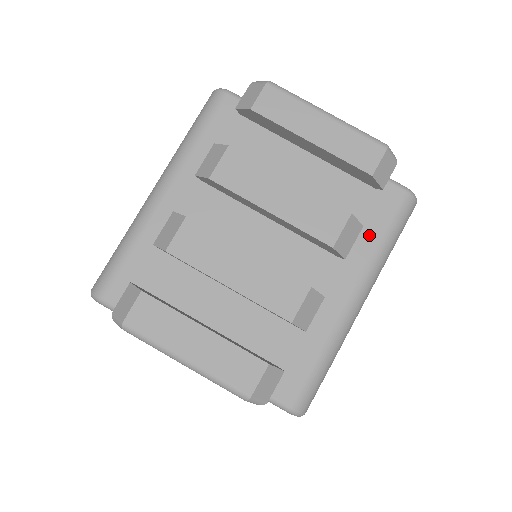
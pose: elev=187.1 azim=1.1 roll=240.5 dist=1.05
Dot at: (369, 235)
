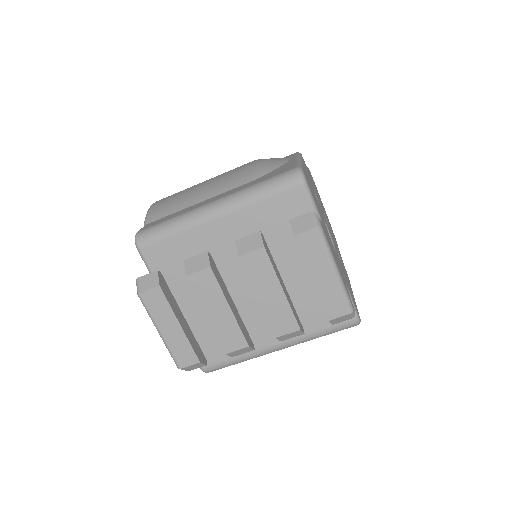
Dot at: (313, 325)
